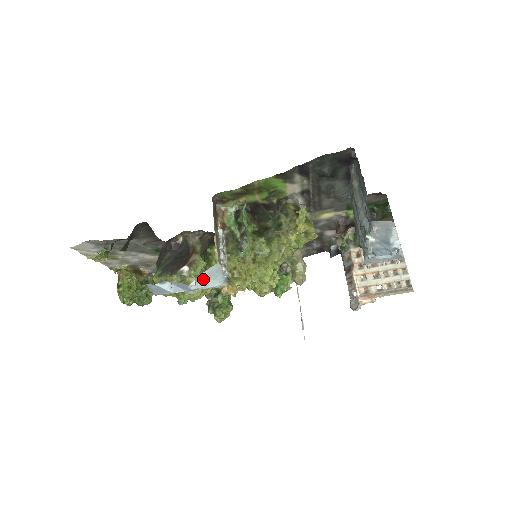
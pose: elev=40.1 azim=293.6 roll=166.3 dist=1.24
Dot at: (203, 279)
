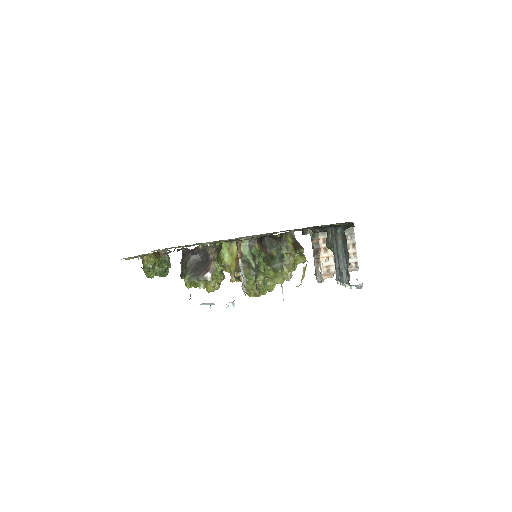
Dot at: (233, 302)
